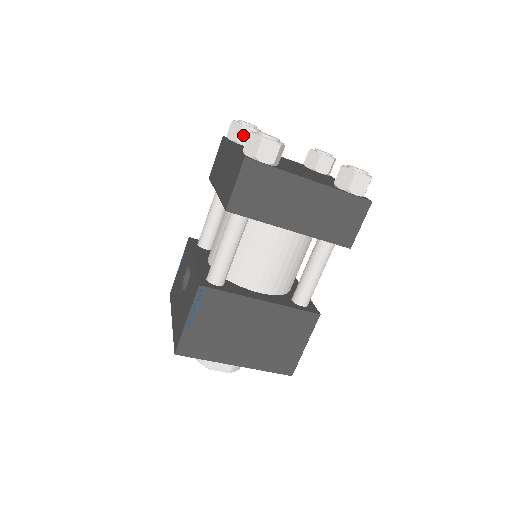
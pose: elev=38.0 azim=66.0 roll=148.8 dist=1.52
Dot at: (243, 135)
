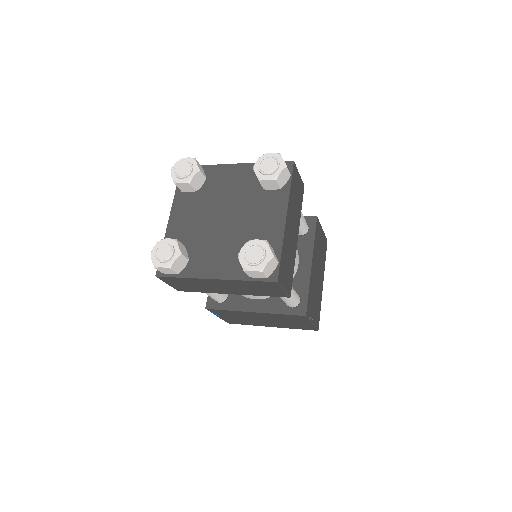
Dot at: (182, 188)
